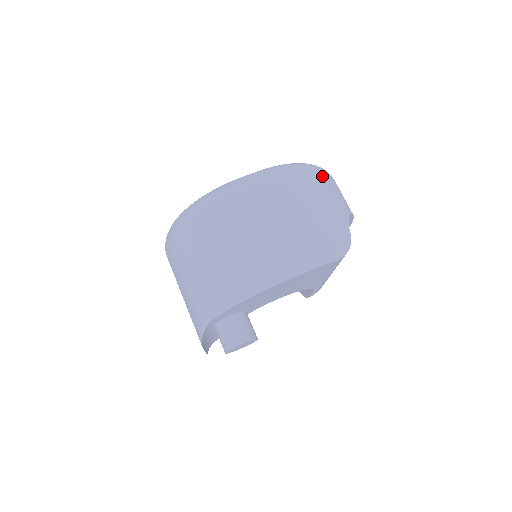
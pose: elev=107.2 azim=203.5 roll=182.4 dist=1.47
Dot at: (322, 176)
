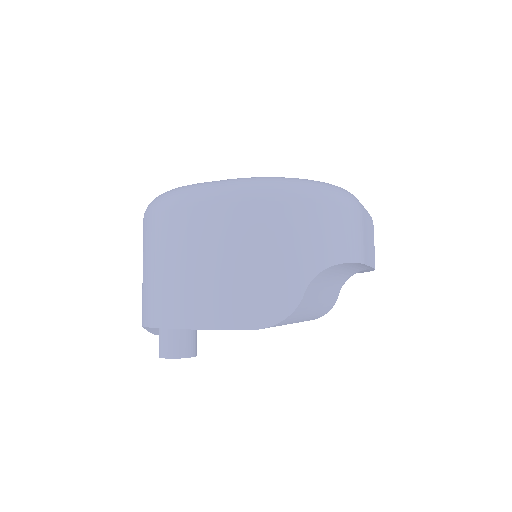
Dot at: (306, 206)
